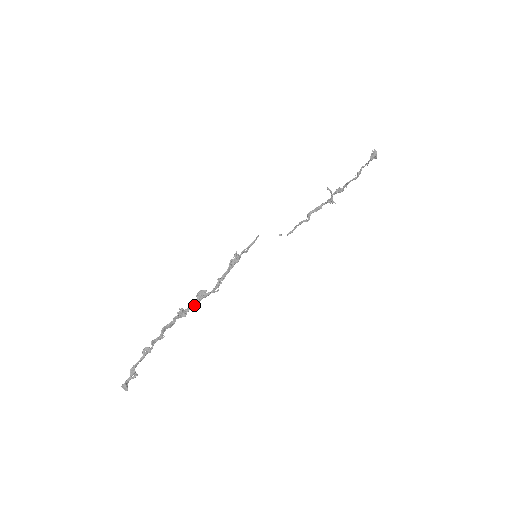
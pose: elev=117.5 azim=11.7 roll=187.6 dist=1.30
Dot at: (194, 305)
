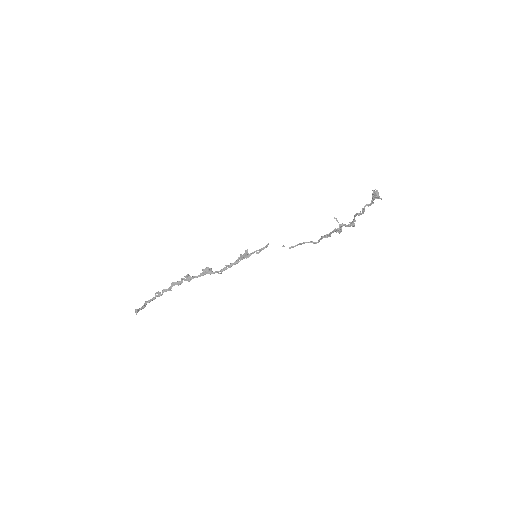
Dot at: (199, 276)
